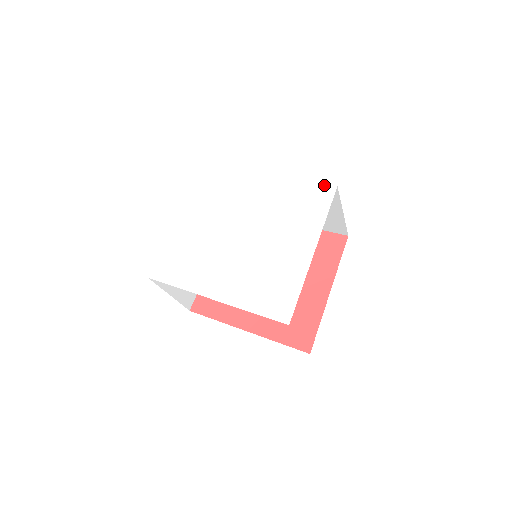
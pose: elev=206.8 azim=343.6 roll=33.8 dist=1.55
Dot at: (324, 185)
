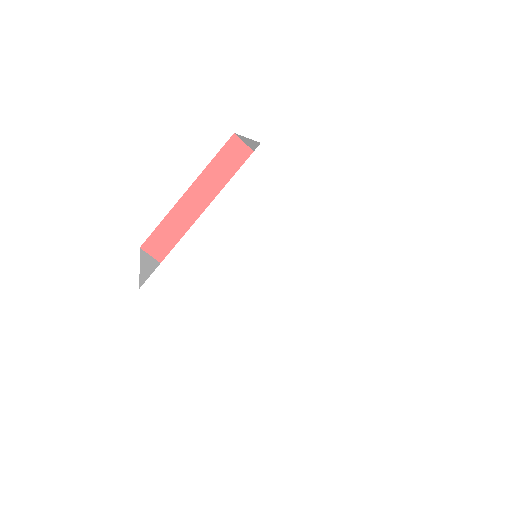
Dot at: (376, 255)
